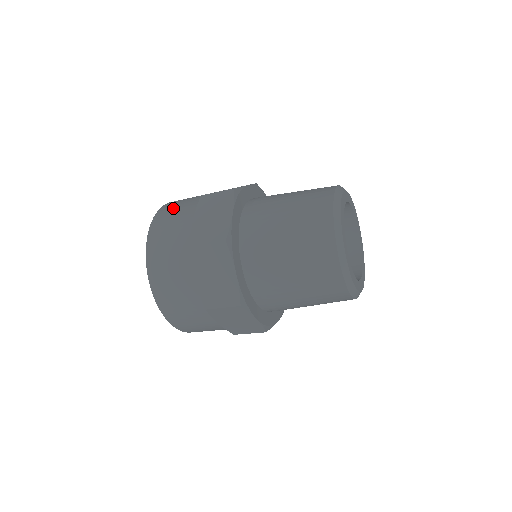
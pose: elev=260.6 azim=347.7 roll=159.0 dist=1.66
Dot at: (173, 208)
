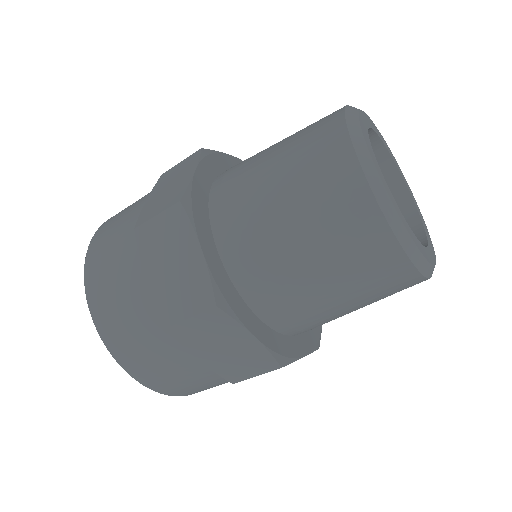
Dot at: (104, 259)
